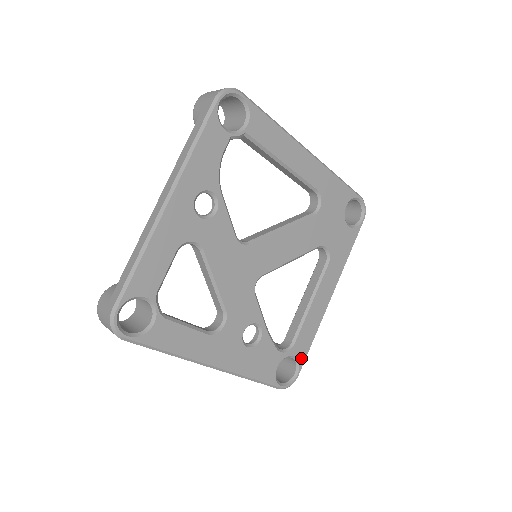
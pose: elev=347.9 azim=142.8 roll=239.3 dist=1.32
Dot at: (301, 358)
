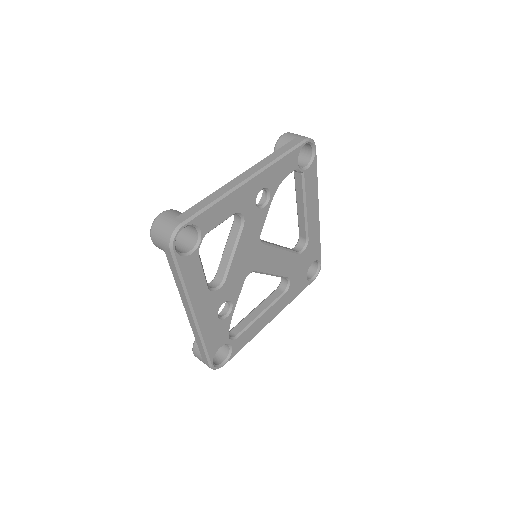
Dot at: (234, 352)
